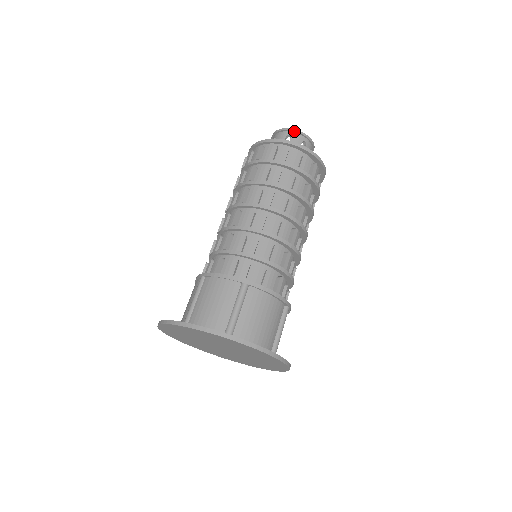
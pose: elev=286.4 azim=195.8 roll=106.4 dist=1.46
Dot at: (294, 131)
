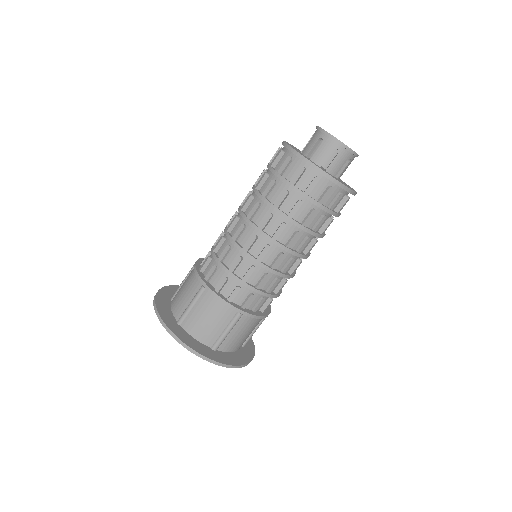
Dot at: (345, 147)
